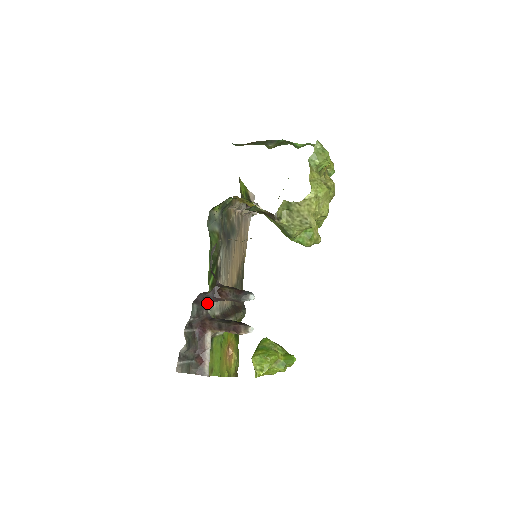
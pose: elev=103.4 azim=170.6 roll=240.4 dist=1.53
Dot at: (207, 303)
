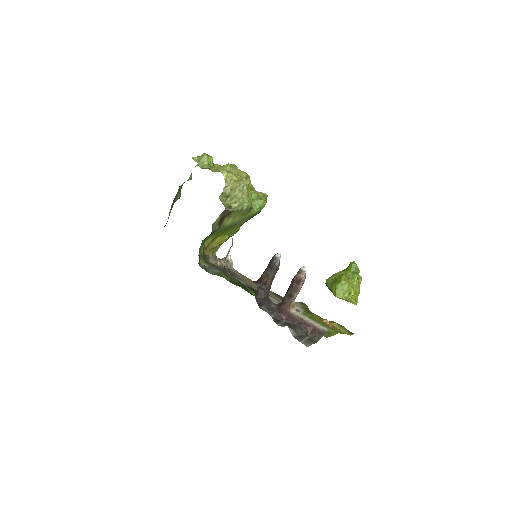
Dot at: (267, 299)
